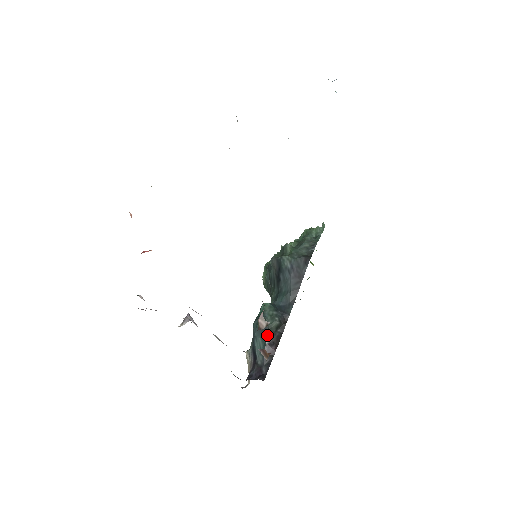
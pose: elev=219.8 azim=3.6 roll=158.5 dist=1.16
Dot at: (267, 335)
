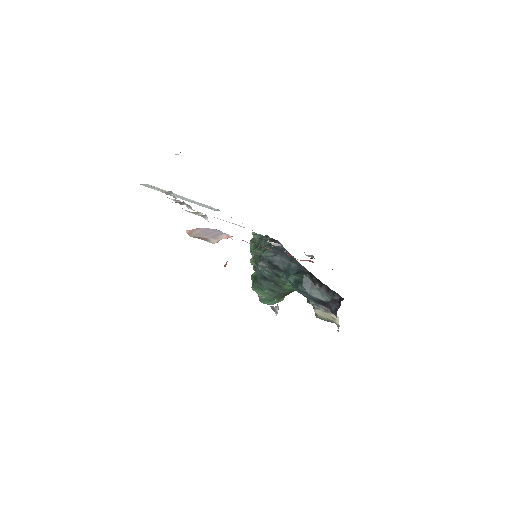
Dot at: (313, 283)
